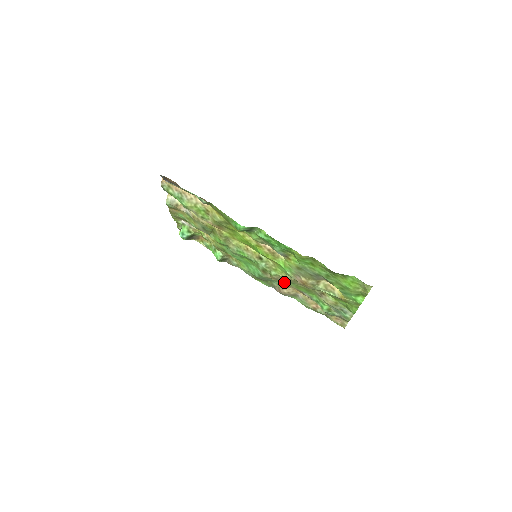
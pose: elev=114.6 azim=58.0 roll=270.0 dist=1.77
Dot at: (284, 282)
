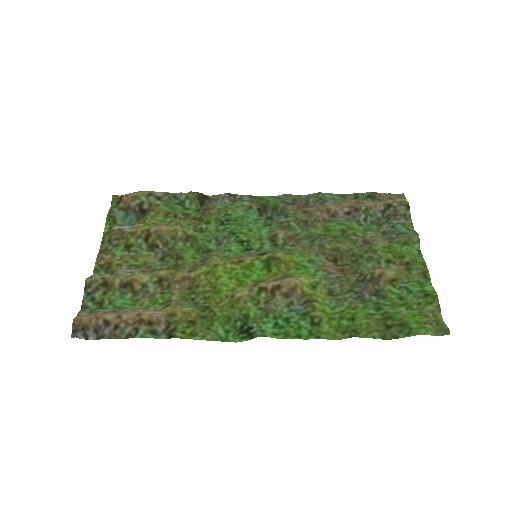
Dot at: (305, 232)
